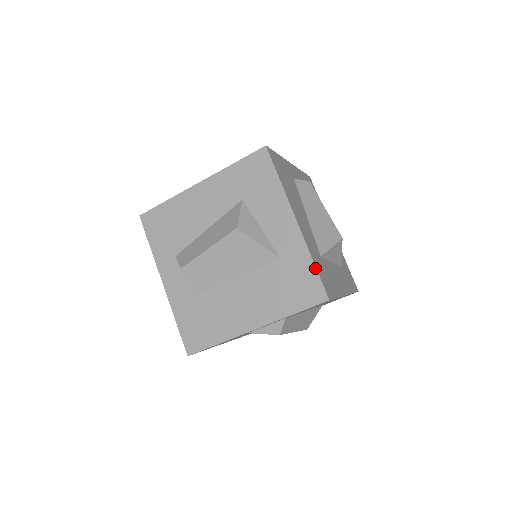
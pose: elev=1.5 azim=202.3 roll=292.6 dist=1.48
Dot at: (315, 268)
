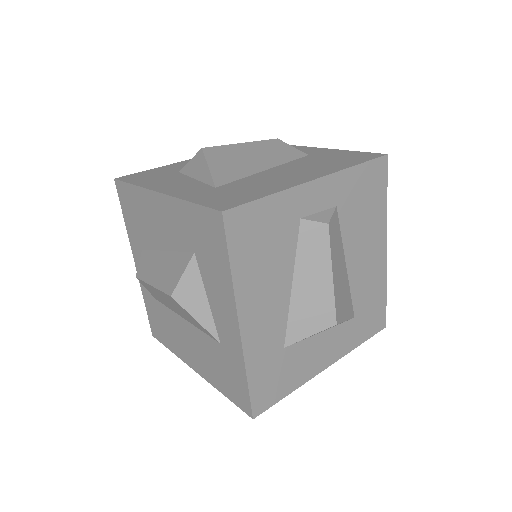
Dot at: (247, 384)
